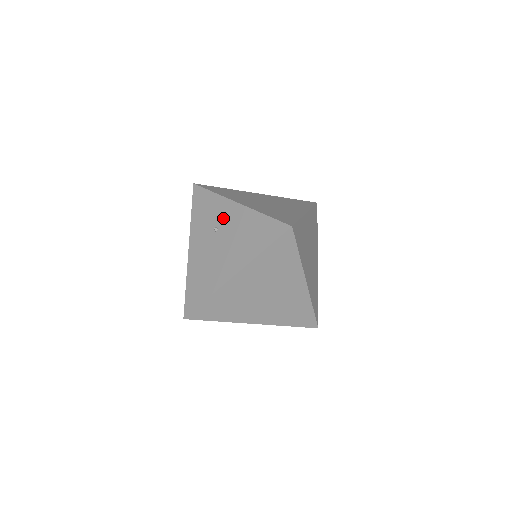
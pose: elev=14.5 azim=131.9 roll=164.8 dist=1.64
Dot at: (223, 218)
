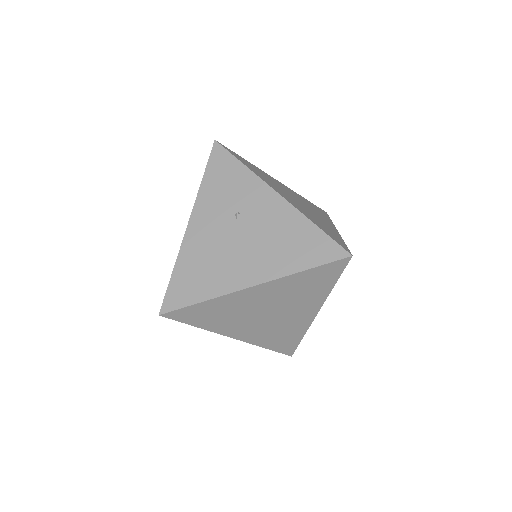
Dot at: (252, 205)
